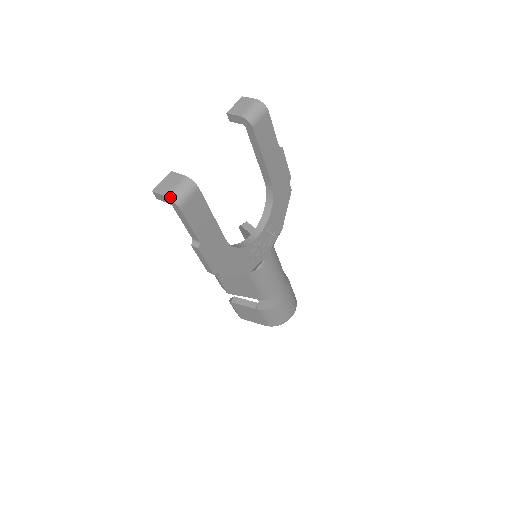
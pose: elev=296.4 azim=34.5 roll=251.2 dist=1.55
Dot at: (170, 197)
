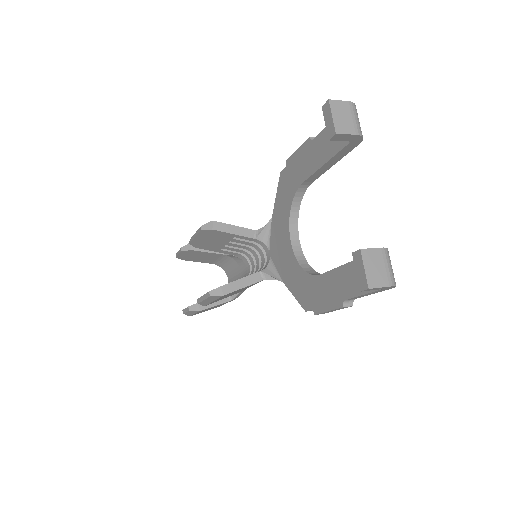
Dot at: (394, 284)
